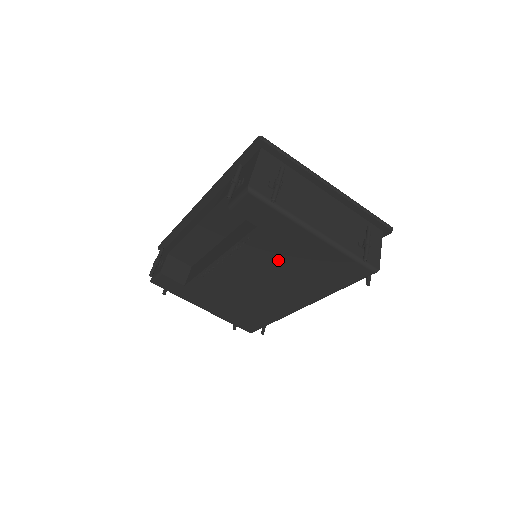
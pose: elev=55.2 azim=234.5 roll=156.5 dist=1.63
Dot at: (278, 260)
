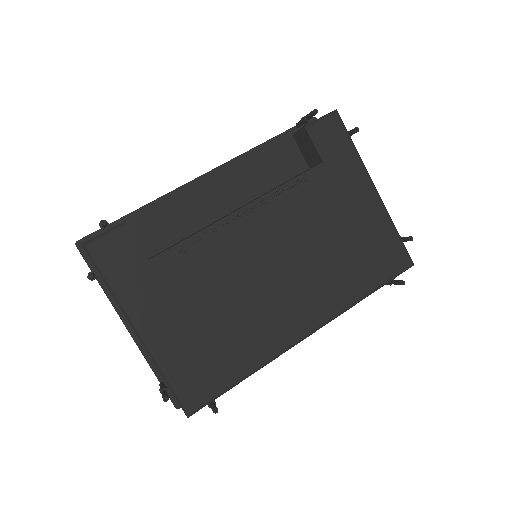
Dot at: (321, 224)
